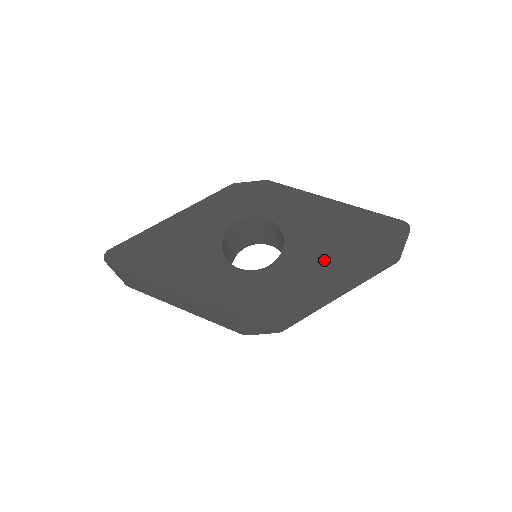
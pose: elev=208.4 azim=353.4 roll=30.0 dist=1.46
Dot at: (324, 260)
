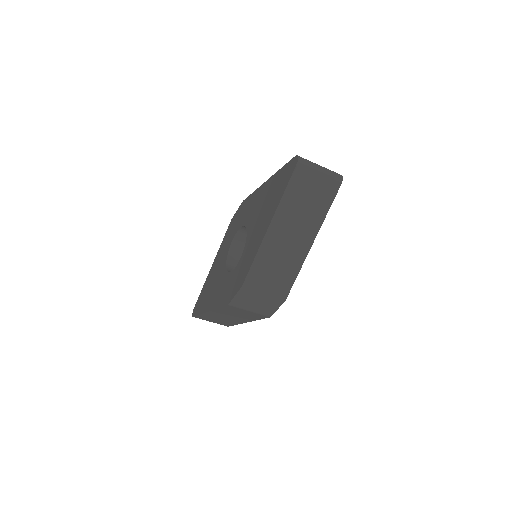
Dot at: (261, 228)
